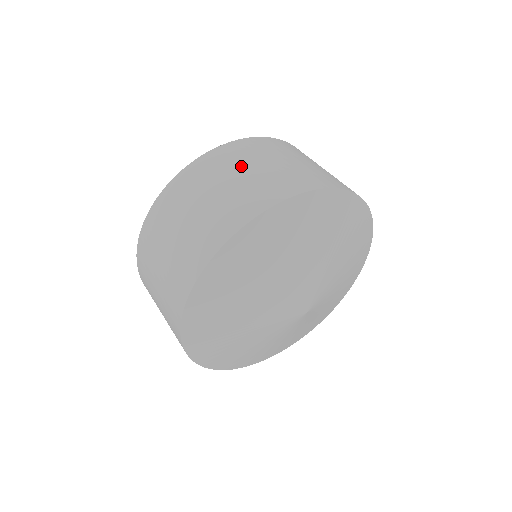
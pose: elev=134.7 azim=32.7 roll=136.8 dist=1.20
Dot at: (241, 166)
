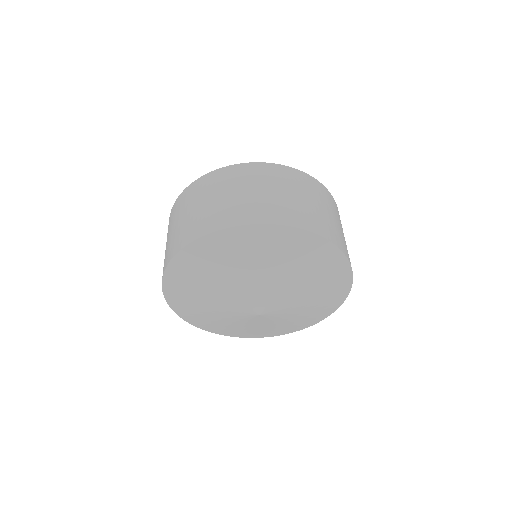
Dot at: (178, 217)
